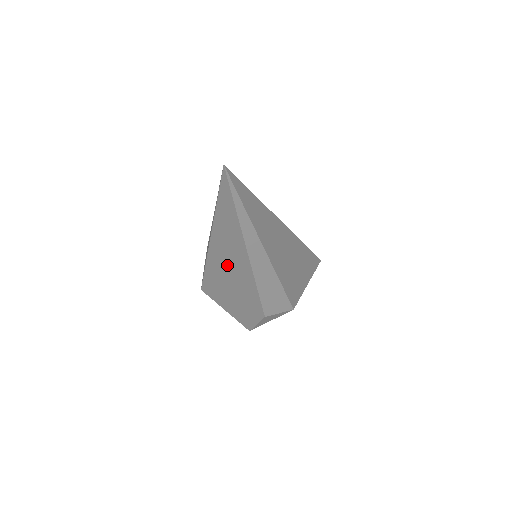
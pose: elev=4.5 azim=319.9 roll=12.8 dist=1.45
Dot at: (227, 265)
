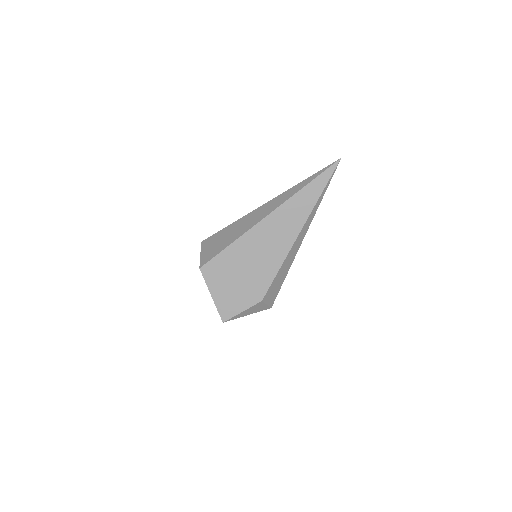
Dot at: (266, 240)
